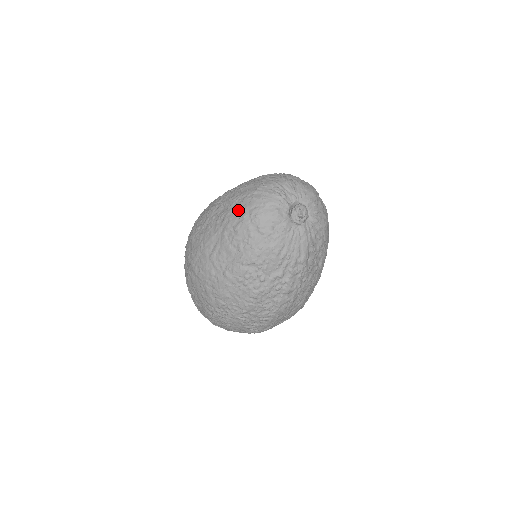
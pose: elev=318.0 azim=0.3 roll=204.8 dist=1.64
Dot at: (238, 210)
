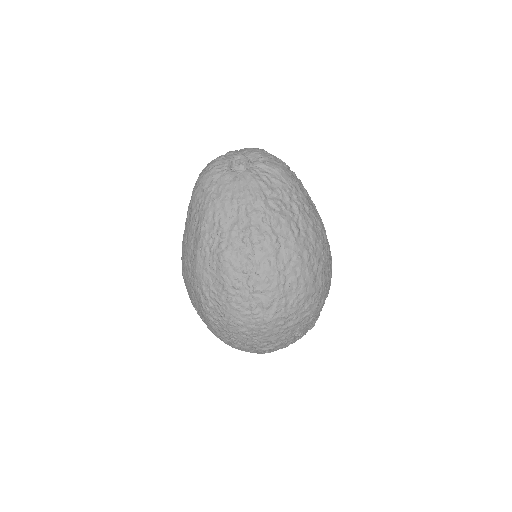
Dot at: (192, 192)
